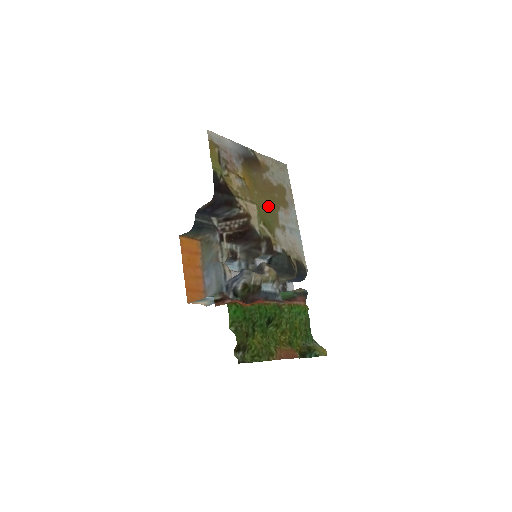
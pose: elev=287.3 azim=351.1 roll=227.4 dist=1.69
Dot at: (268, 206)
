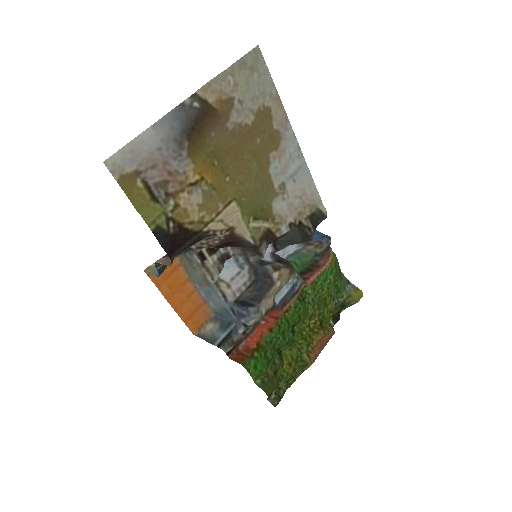
Dot at: (252, 179)
